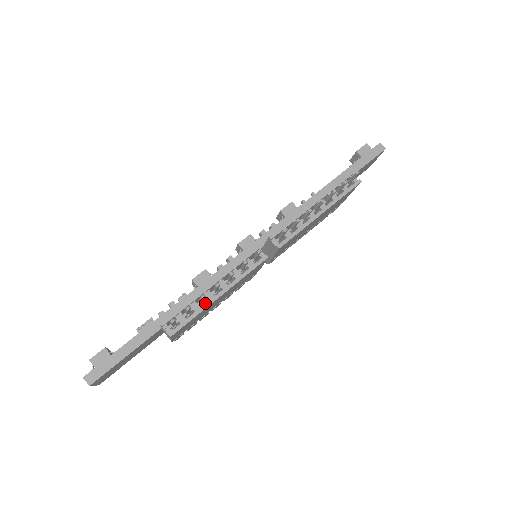
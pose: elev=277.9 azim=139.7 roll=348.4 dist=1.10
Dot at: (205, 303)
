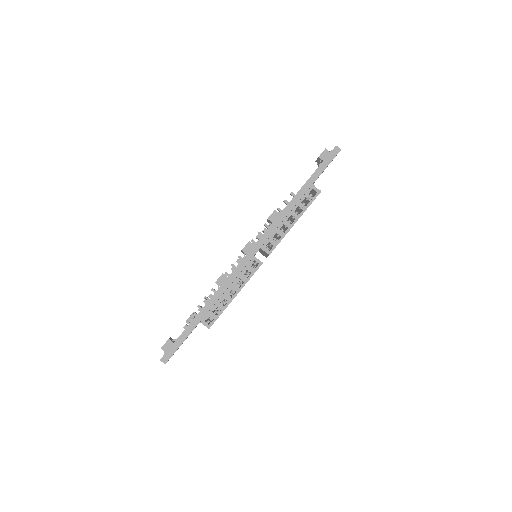
Dot at: occluded
